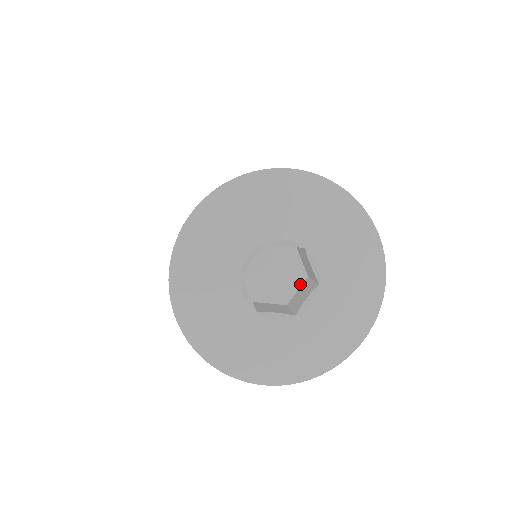
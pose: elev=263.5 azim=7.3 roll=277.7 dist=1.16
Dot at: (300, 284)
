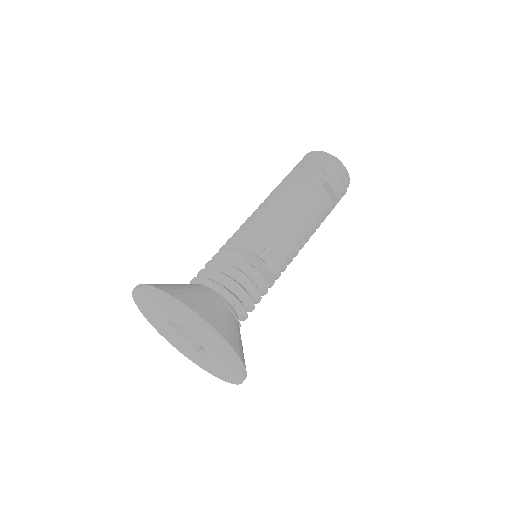
Dot at: occluded
